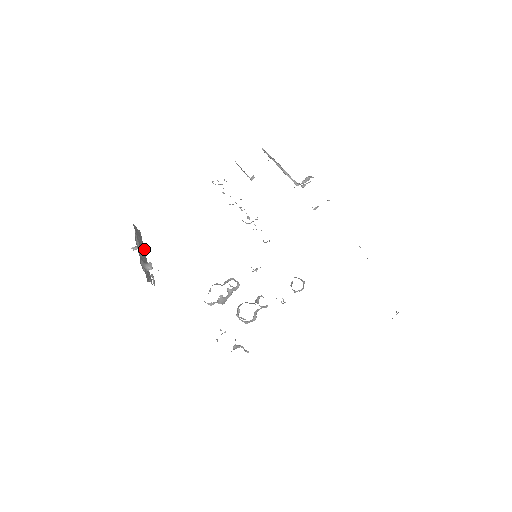
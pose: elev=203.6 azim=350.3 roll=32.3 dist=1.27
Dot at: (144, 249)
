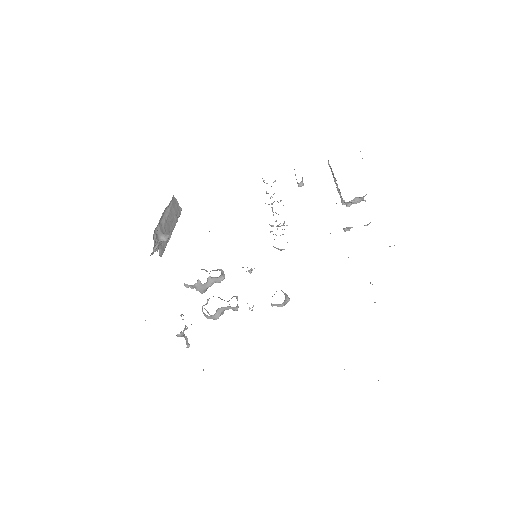
Dot at: (175, 224)
